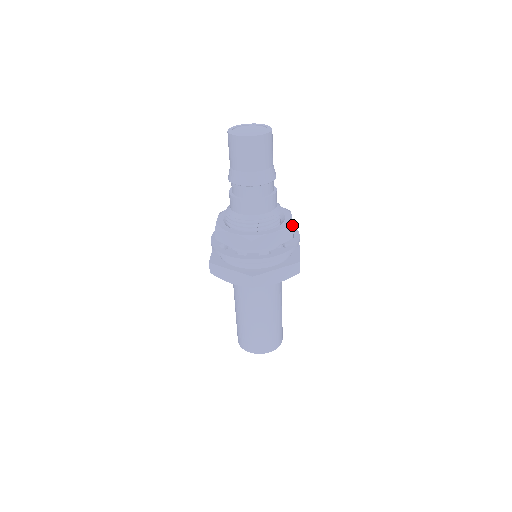
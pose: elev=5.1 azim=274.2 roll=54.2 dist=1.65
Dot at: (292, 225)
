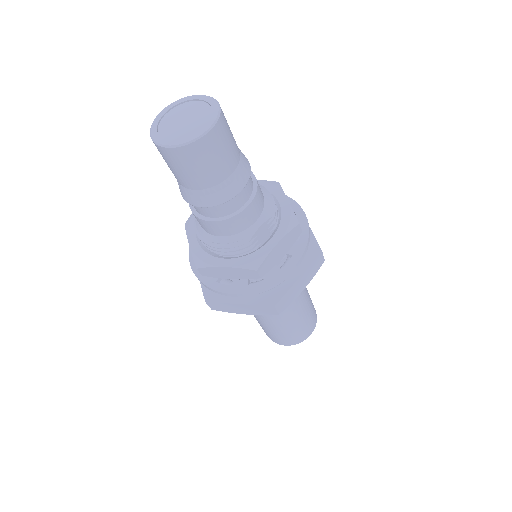
Dot at: (307, 237)
